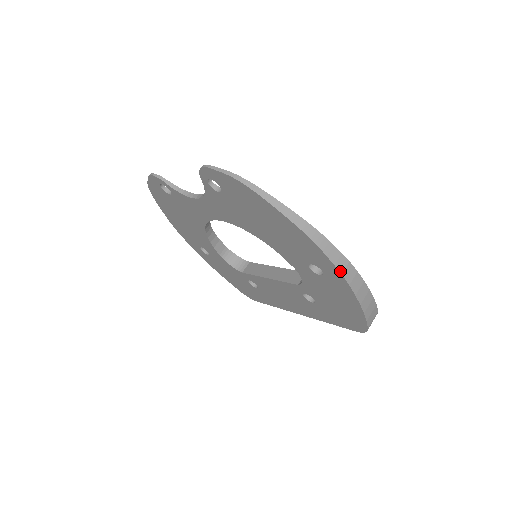
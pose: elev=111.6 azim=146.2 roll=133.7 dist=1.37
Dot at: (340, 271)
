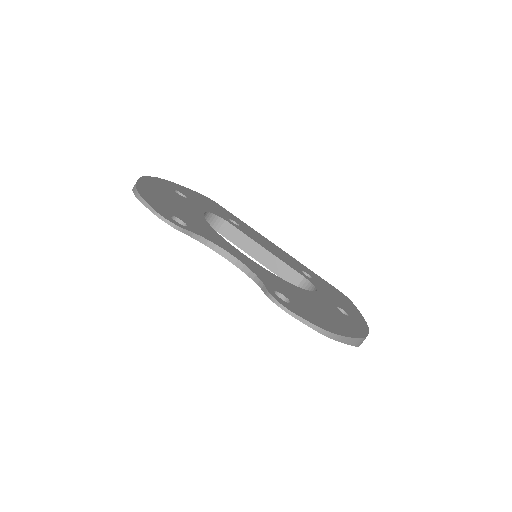
Dot at: occluded
